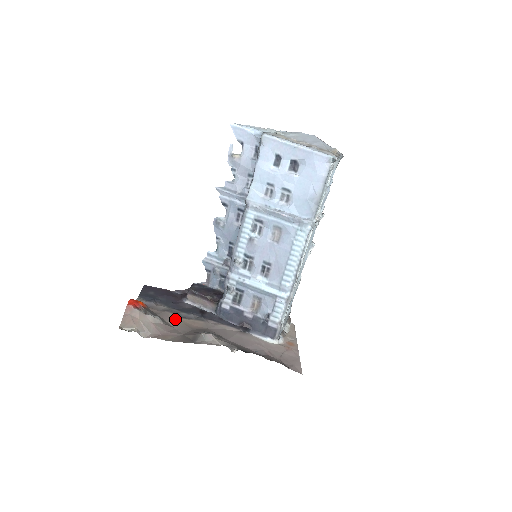
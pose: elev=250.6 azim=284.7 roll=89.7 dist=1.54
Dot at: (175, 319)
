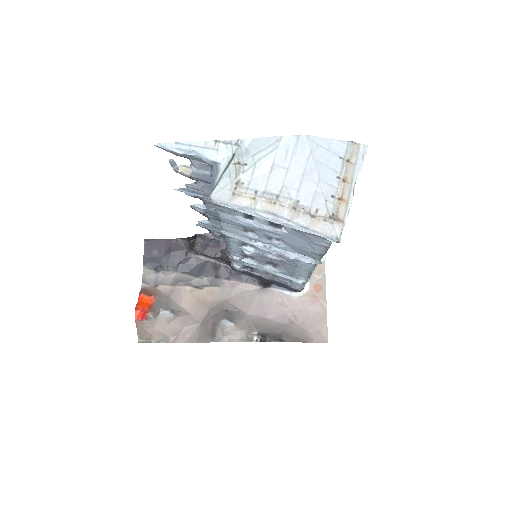
Dot at: (189, 296)
